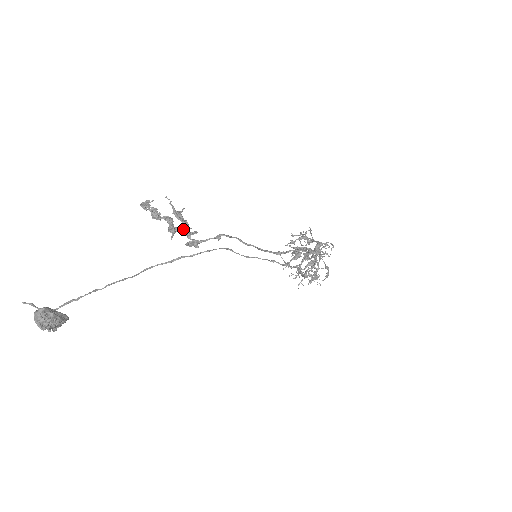
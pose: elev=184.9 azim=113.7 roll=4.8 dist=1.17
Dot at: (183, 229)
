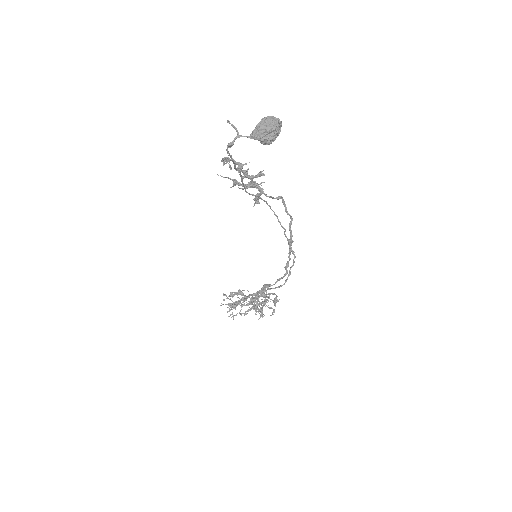
Dot at: (257, 183)
